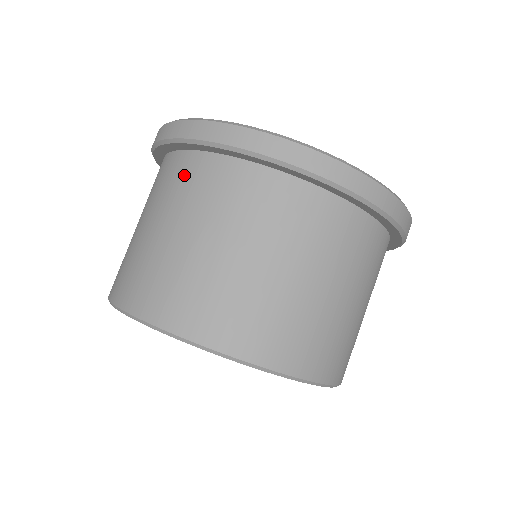
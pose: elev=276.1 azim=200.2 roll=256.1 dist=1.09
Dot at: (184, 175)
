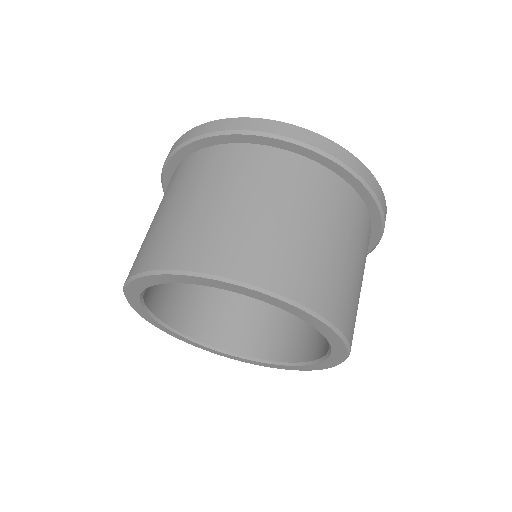
Dot at: occluded
